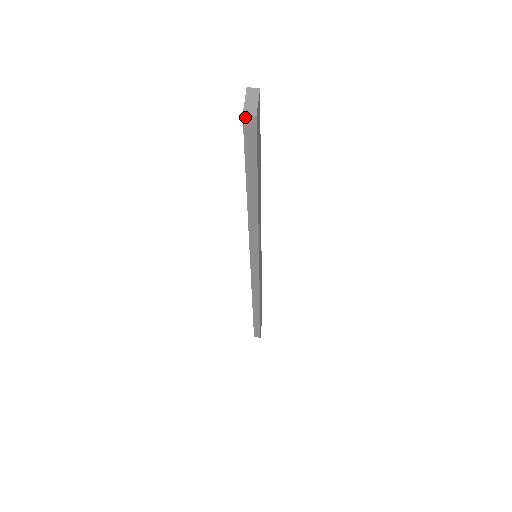
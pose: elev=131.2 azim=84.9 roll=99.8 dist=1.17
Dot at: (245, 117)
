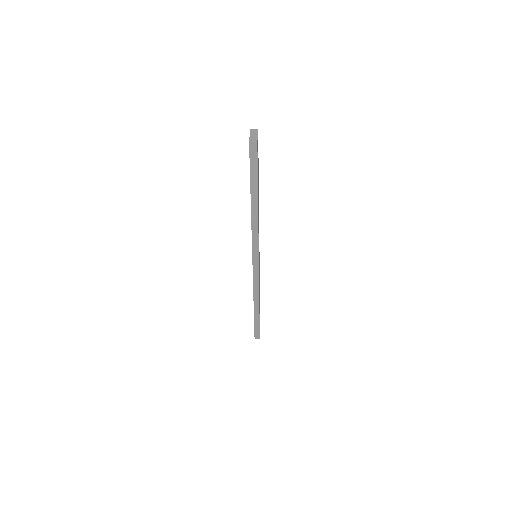
Dot at: (250, 143)
